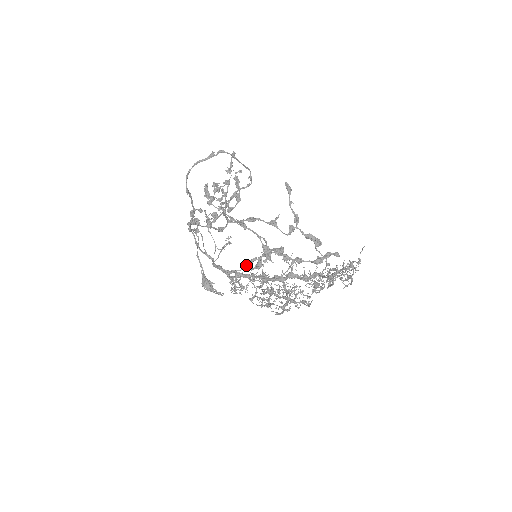
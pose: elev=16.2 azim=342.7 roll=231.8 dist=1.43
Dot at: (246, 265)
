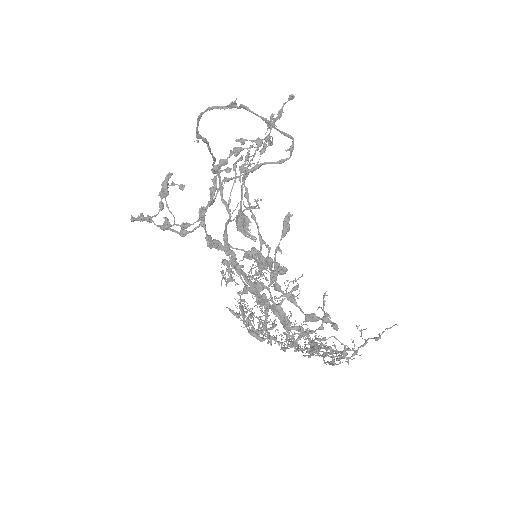
Dot at: (245, 256)
